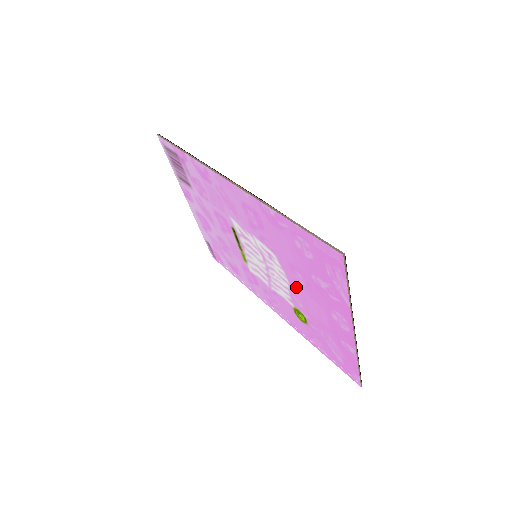
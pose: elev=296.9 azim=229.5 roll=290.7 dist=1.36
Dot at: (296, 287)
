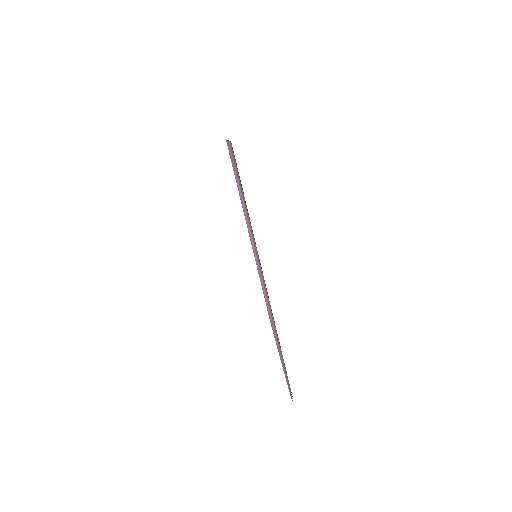
Dot at: (267, 306)
